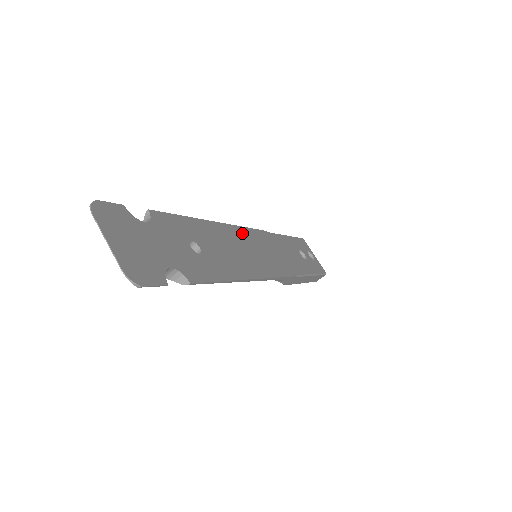
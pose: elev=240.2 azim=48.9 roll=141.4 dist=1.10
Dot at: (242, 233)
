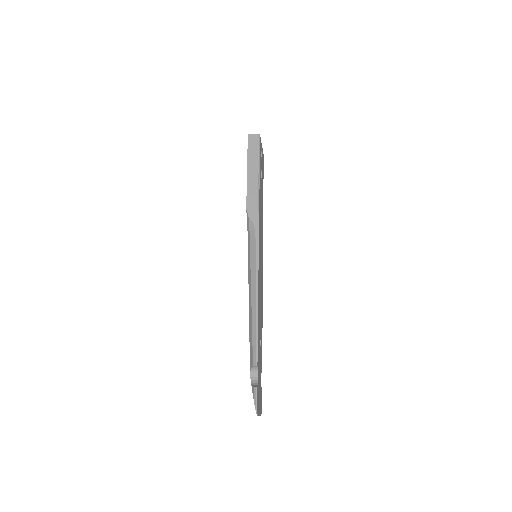
Dot at: (259, 263)
